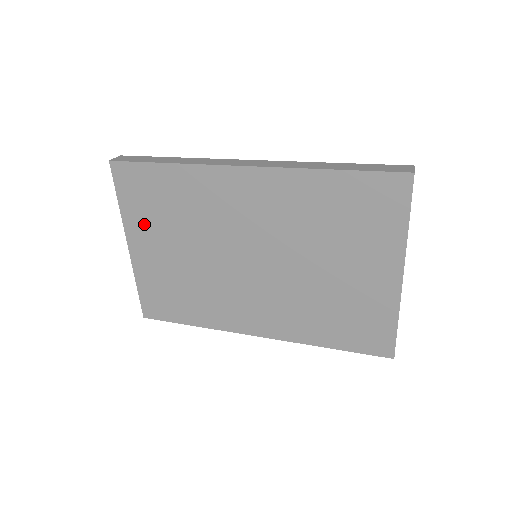
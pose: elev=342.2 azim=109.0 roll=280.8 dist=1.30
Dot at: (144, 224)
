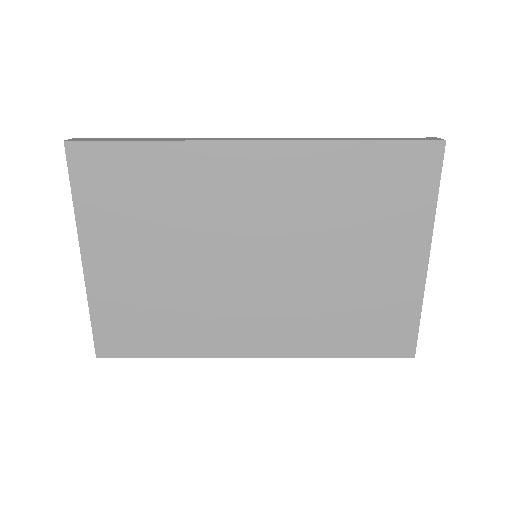
Dot at: (109, 226)
